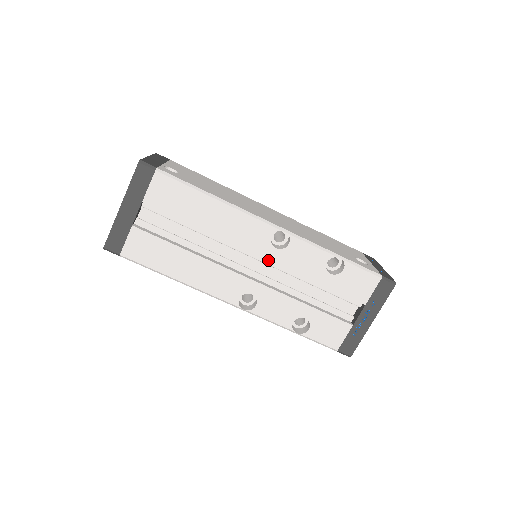
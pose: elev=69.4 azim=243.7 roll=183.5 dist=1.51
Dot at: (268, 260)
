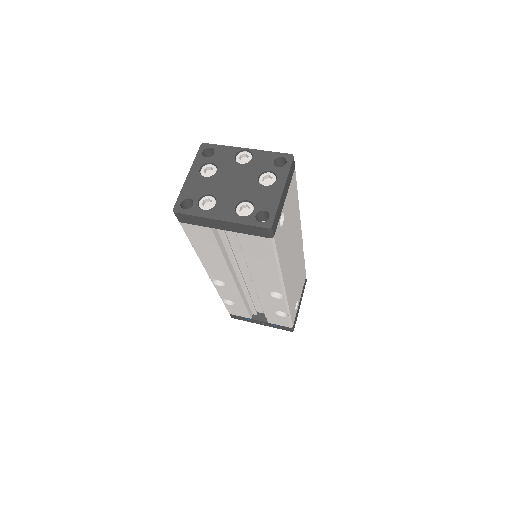
Dot at: occluded
